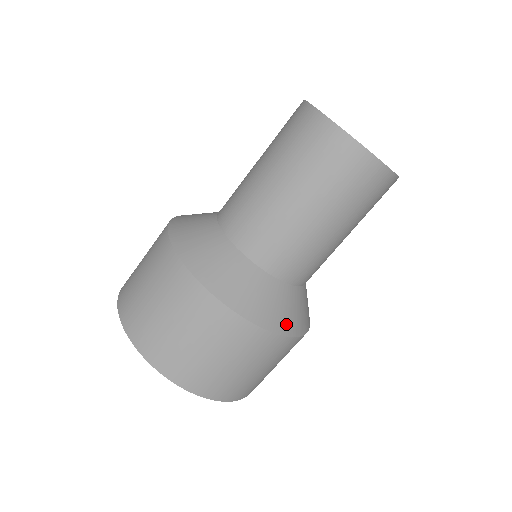
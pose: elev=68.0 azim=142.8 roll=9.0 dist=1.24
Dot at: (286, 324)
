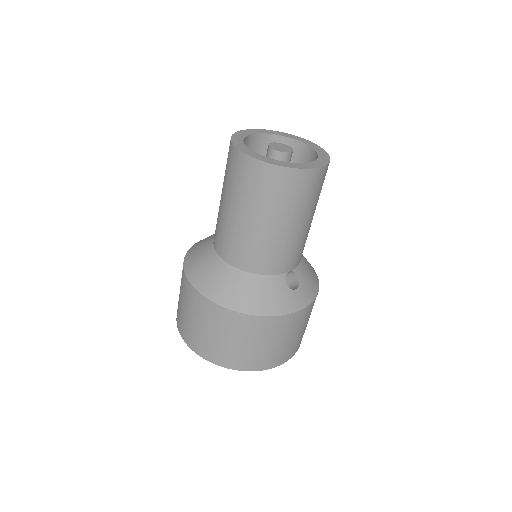
Dot at: (229, 299)
